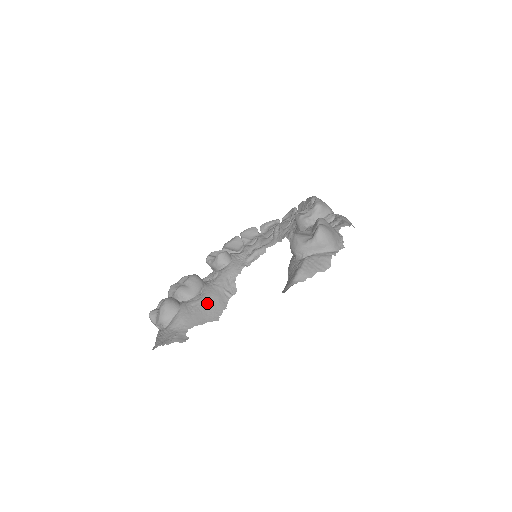
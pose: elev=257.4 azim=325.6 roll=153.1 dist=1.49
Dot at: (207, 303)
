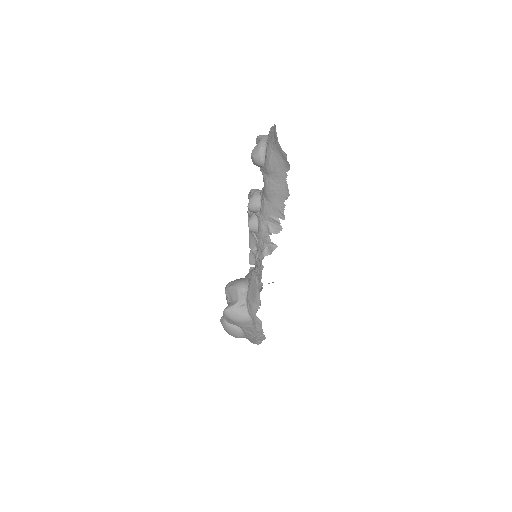
Dot at: occluded
